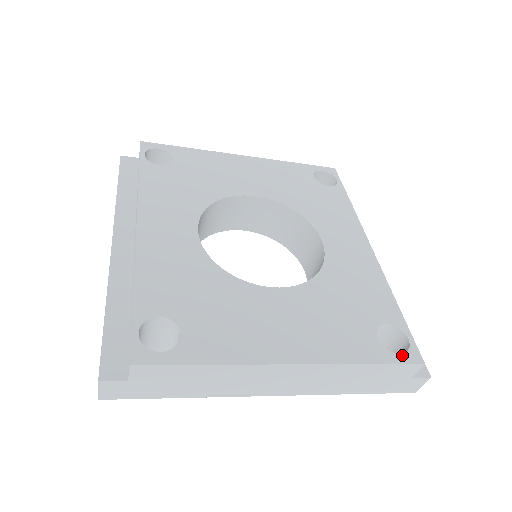
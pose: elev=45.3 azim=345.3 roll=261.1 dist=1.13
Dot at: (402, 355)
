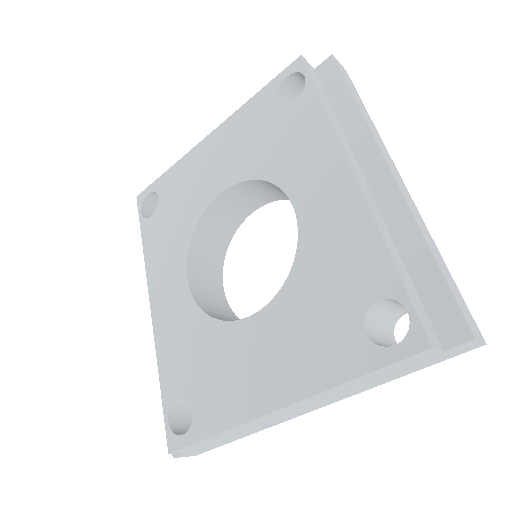
Dot at: (398, 346)
